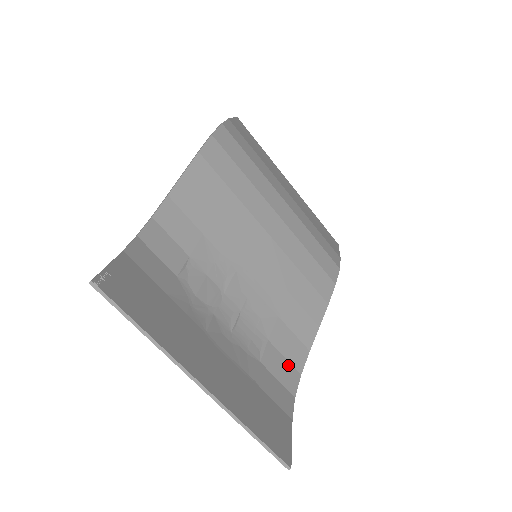
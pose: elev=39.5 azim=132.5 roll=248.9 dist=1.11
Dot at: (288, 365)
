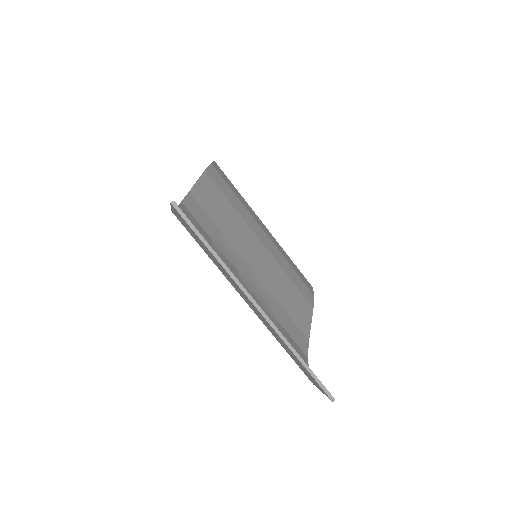
Dot at: (297, 346)
